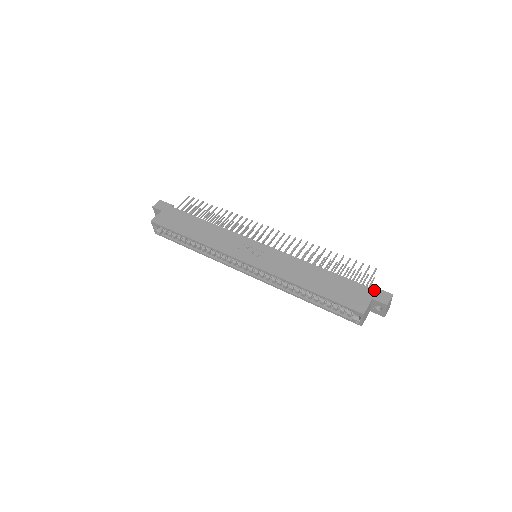
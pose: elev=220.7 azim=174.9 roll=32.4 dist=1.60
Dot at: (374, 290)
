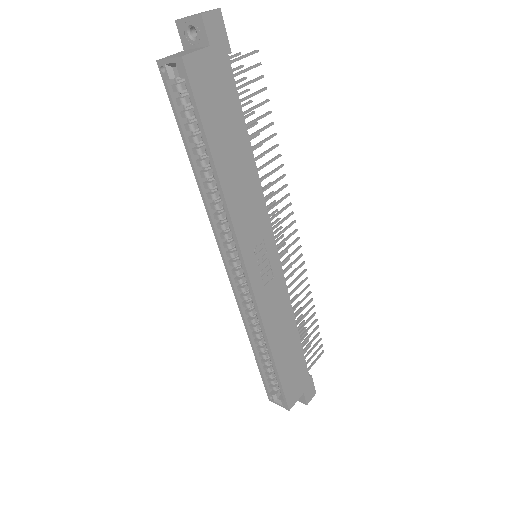
Dot at: (310, 383)
